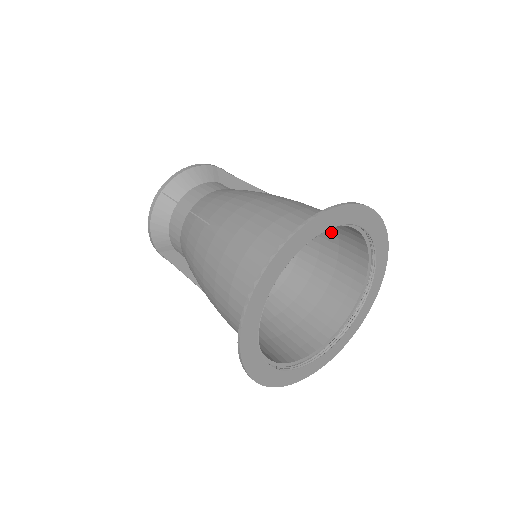
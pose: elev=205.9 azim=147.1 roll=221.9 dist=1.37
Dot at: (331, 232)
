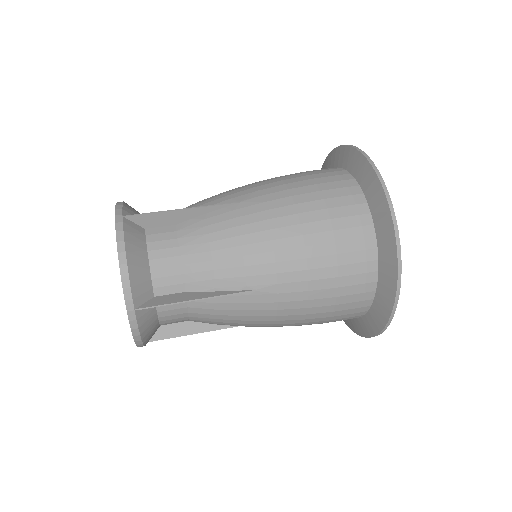
Dot at: occluded
